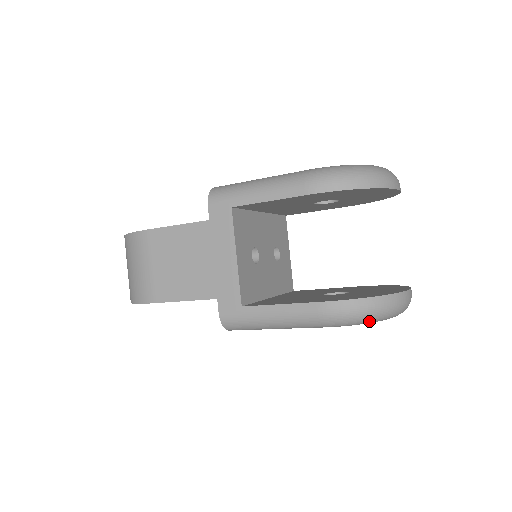
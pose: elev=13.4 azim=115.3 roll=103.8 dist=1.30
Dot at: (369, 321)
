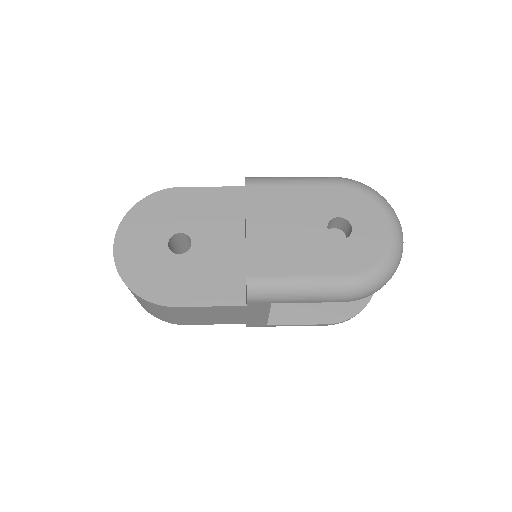
Dot at: occluded
